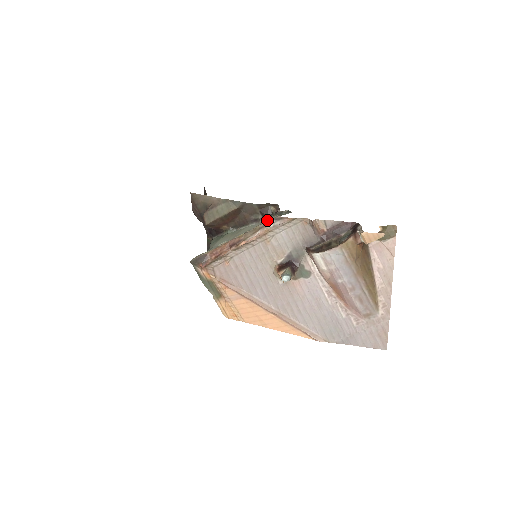
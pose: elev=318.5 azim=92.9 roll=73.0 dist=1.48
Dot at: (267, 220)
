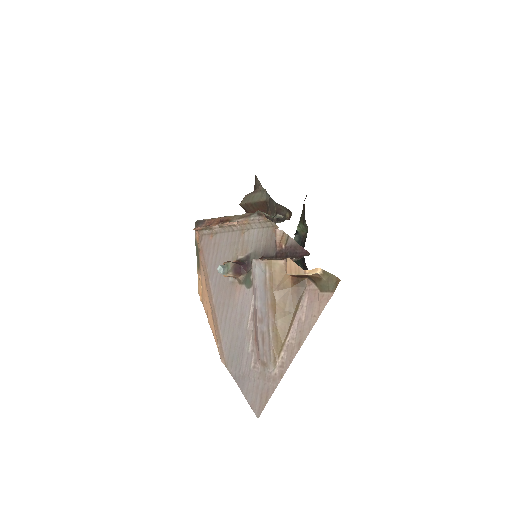
Dot at: occluded
